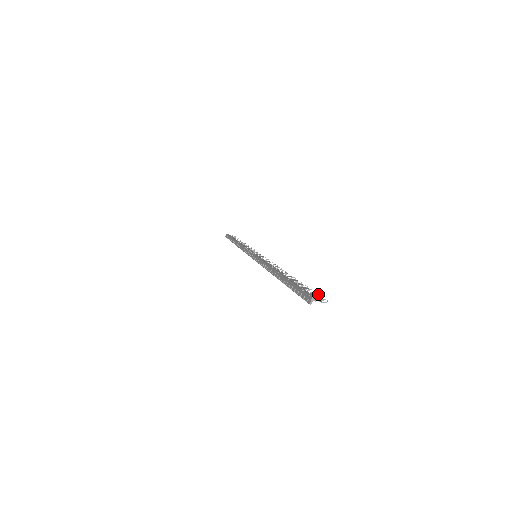
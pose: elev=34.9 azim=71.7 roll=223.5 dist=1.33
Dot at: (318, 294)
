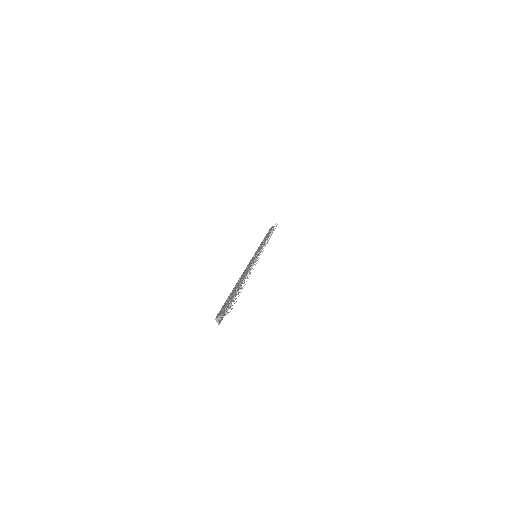
Dot at: occluded
